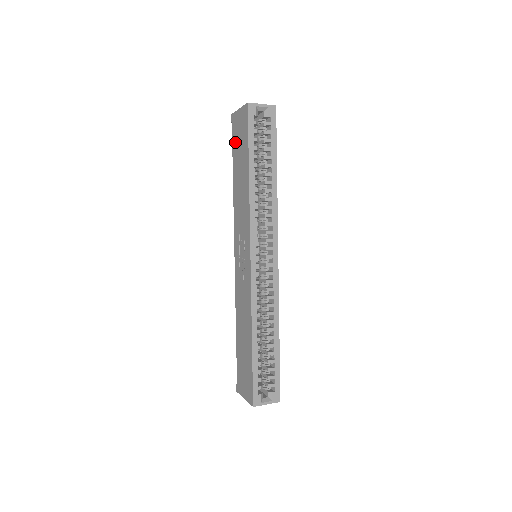
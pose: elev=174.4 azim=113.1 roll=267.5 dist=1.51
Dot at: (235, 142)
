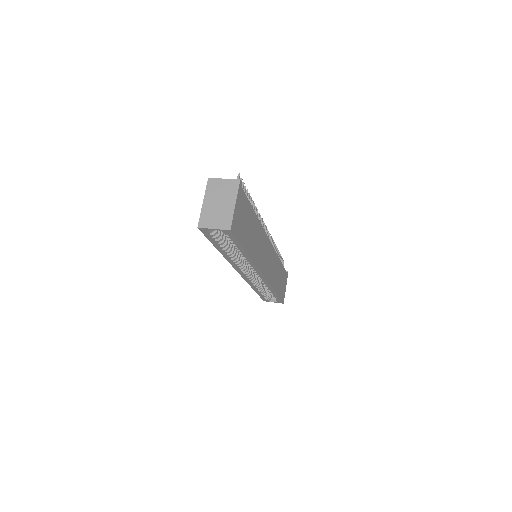
Dot at: occluded
